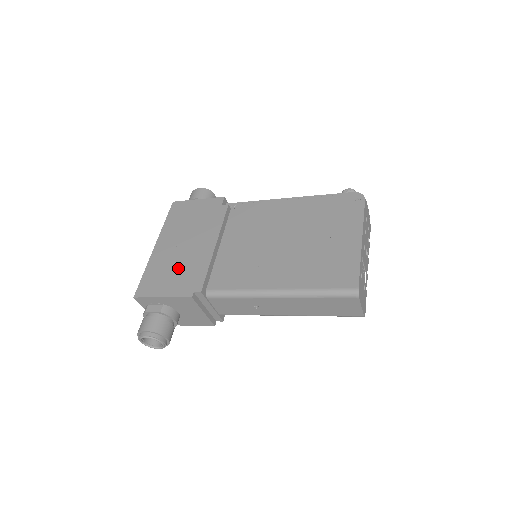
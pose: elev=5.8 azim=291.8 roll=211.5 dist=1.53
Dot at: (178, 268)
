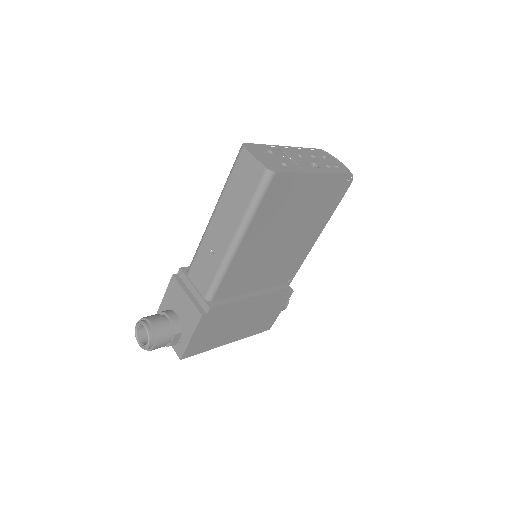
Dot at: occluded
